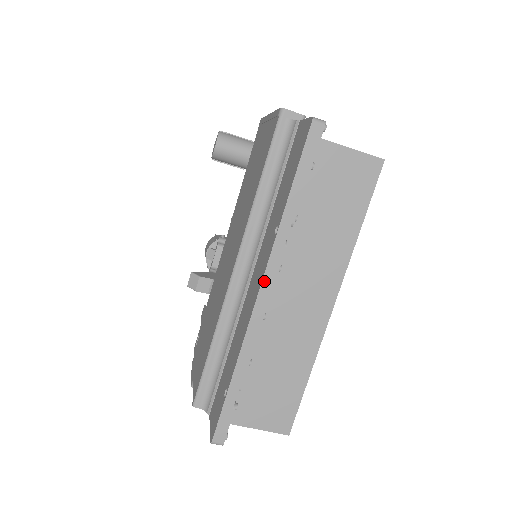
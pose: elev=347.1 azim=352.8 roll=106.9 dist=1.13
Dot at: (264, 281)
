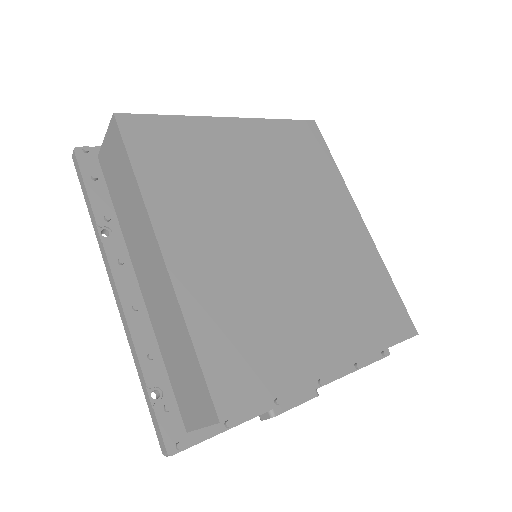
Dot at: (110, 280)
